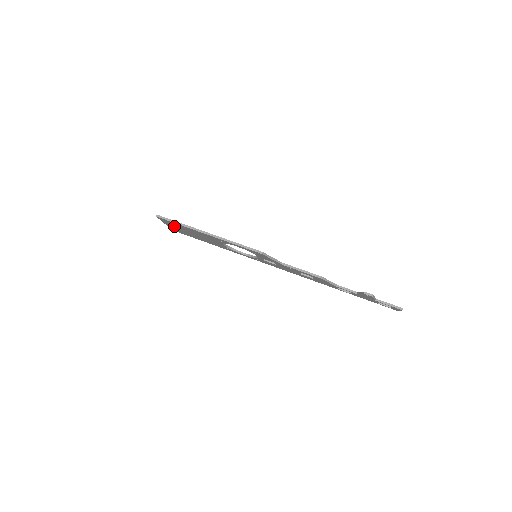
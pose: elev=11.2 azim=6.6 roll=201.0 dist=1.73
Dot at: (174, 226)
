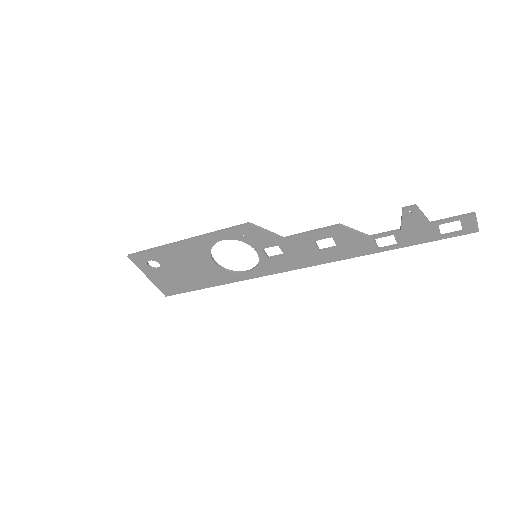
Dot at: (155, 270)
